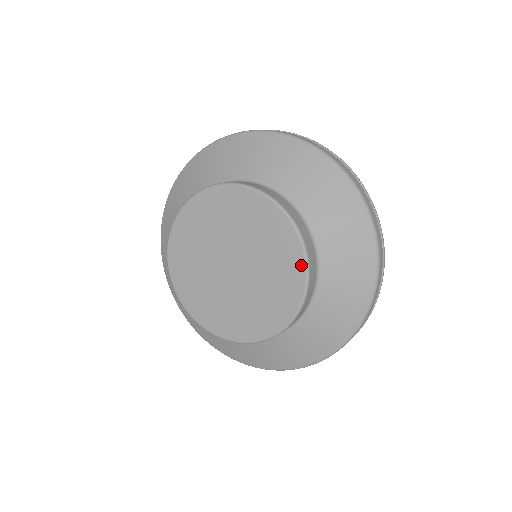
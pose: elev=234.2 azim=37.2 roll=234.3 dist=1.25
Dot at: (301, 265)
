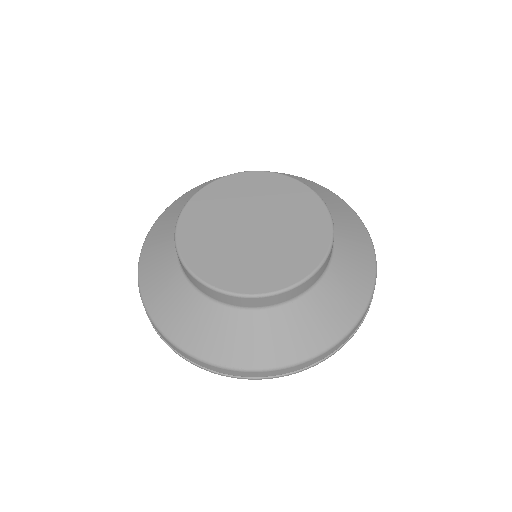
Dot at: (317, 259)
